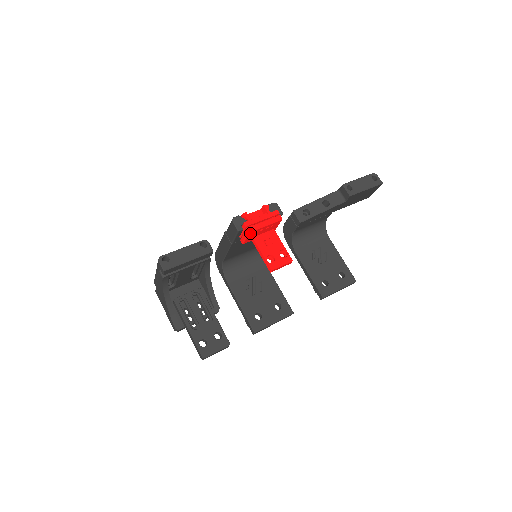
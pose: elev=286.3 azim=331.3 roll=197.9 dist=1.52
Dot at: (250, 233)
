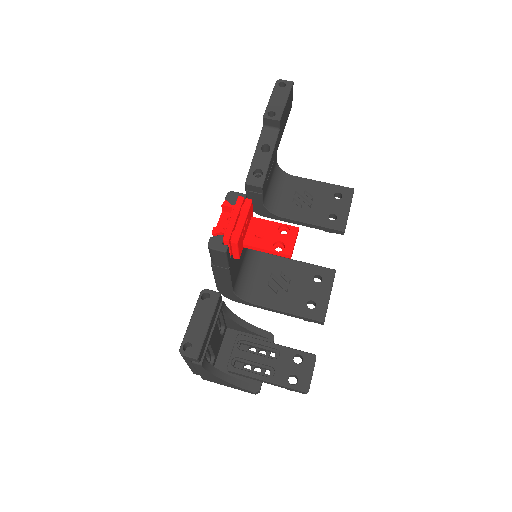
Dot at: (238, 243)
